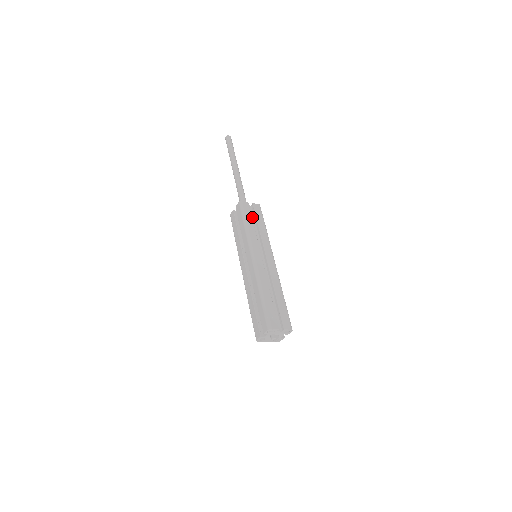
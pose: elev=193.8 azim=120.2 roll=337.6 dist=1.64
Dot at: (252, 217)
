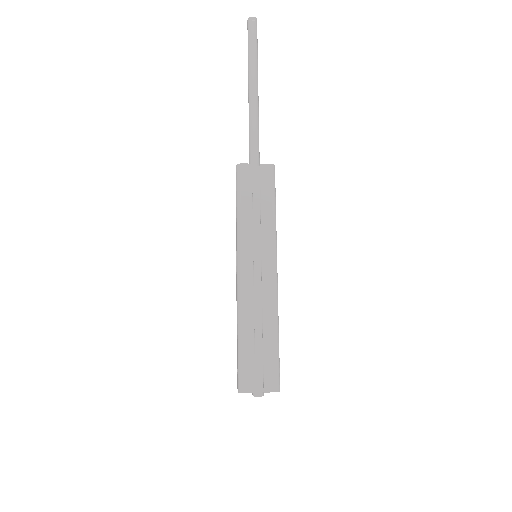
Dot at: (256, 189)
